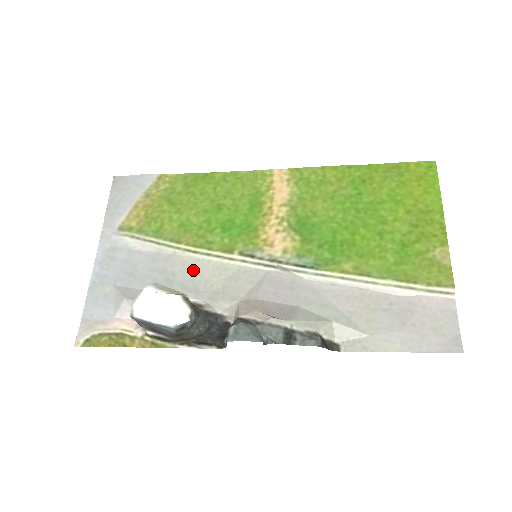
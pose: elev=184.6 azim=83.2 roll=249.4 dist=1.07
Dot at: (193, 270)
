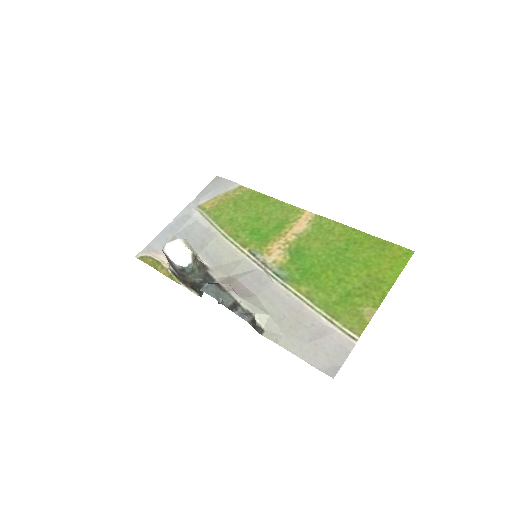
Dot at: (219, 247)
